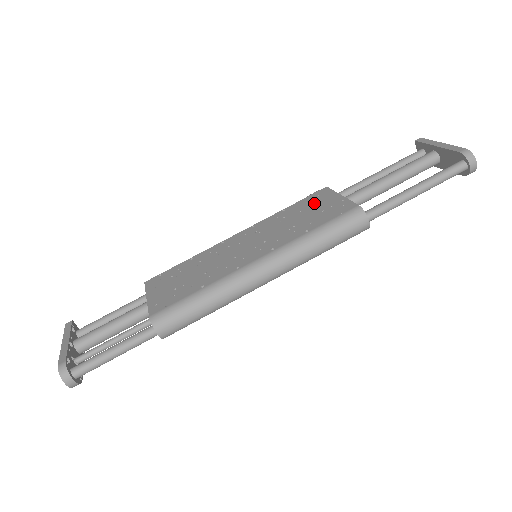
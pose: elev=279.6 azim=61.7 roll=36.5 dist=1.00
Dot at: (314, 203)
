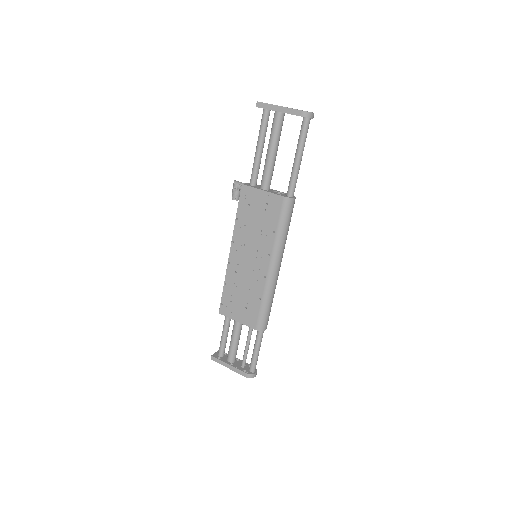
Dot at: (251, 205)
